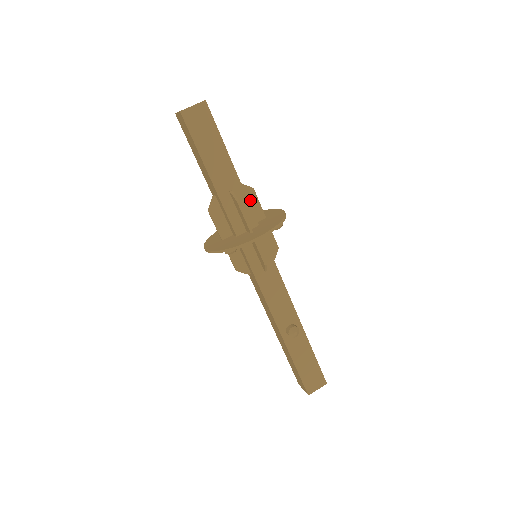
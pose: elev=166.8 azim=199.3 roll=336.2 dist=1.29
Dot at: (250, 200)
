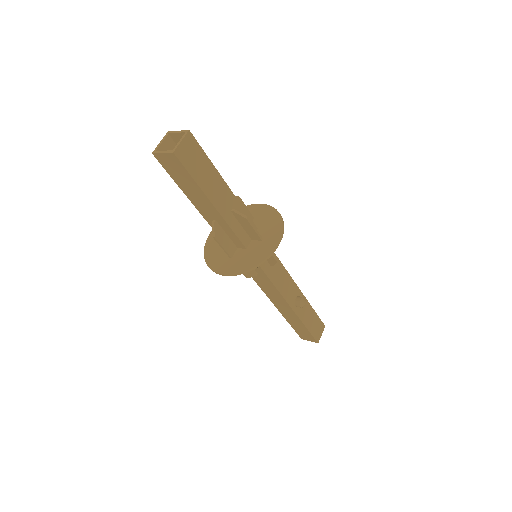
Dot at: occluded
